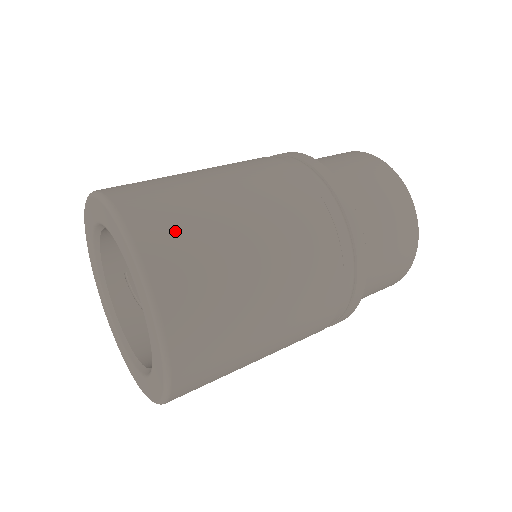
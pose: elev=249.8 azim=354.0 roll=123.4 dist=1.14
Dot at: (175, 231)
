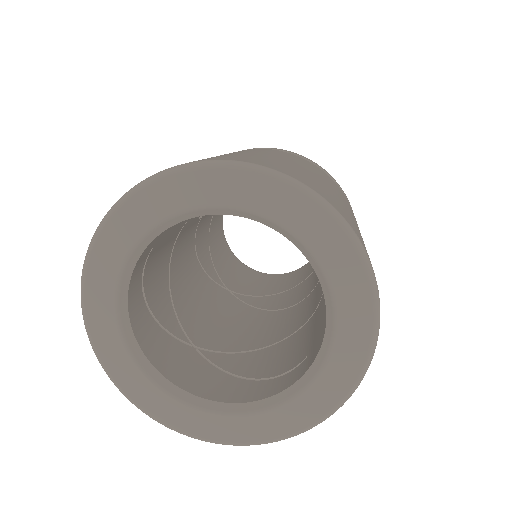
Dot at: occluded
